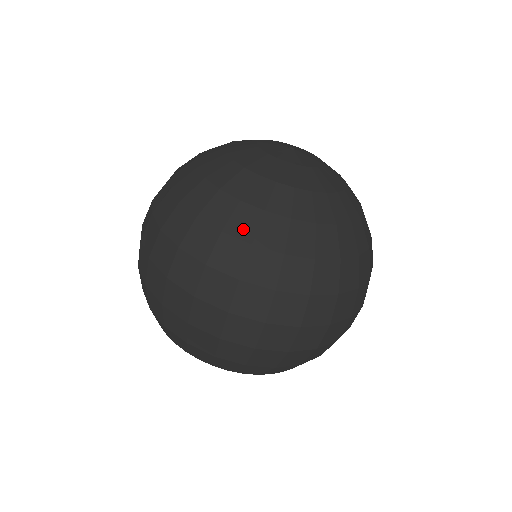
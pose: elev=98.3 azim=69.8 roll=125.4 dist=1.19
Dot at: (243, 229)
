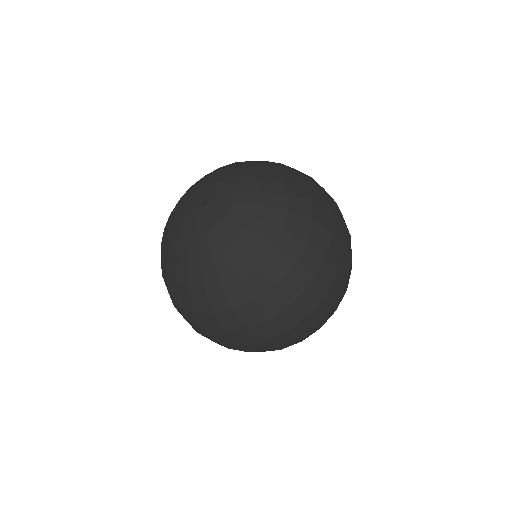
Dot at: (242, 297)
